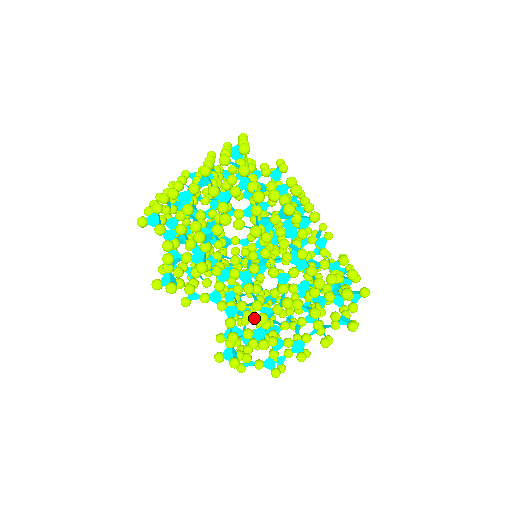
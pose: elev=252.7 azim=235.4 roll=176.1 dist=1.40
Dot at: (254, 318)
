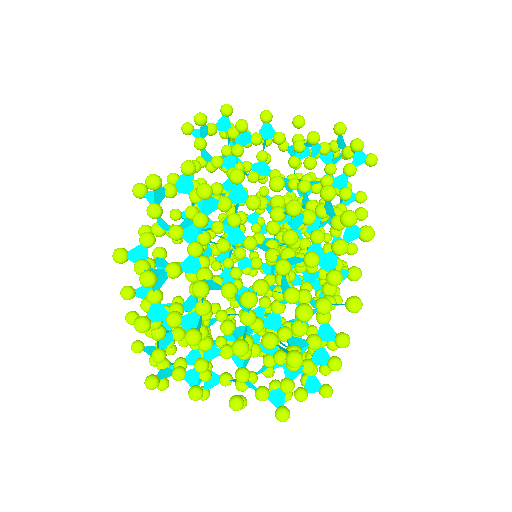
Dot at: occluded
